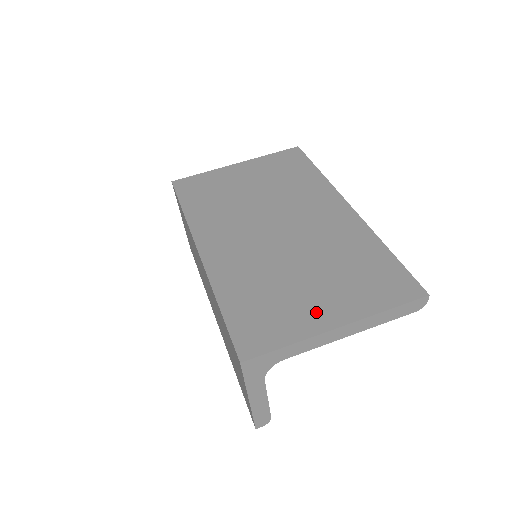
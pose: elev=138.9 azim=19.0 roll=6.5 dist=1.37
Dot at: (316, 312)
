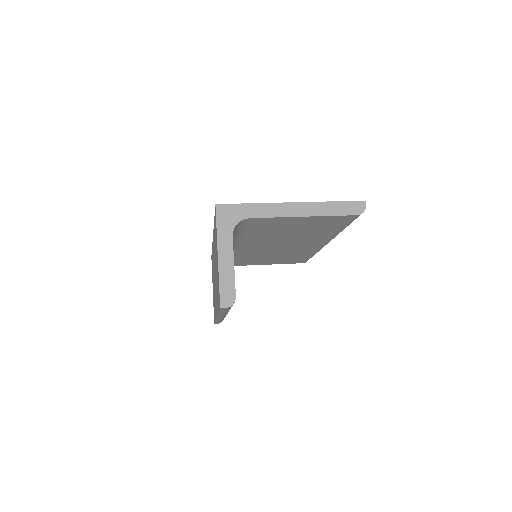
Dot at: occluded
